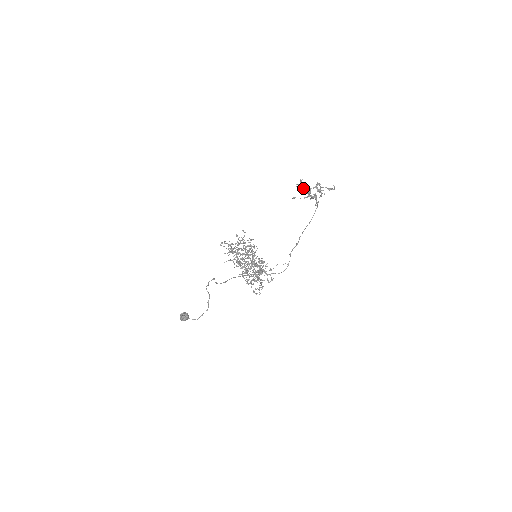
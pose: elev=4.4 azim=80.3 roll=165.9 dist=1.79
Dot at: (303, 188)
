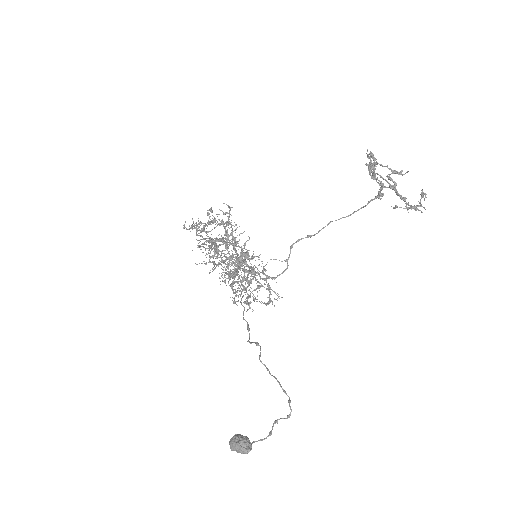
Dot at: (373, 171)
